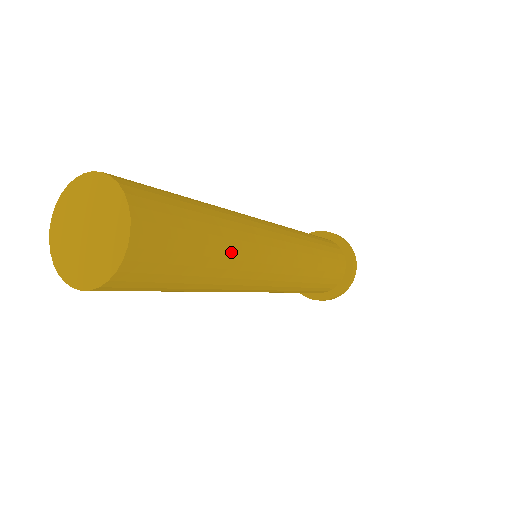
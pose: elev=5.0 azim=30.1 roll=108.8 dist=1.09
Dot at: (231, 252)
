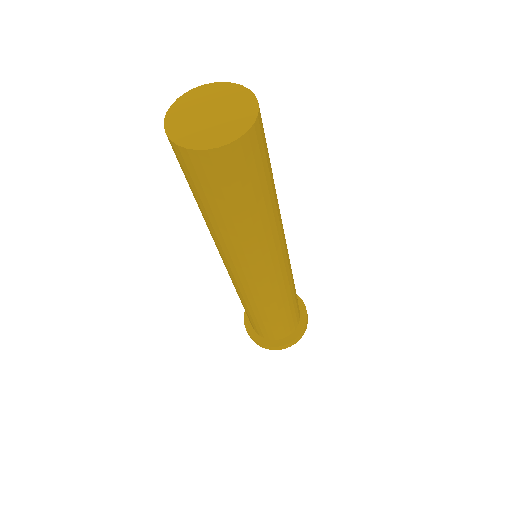
Dot at: occluded
